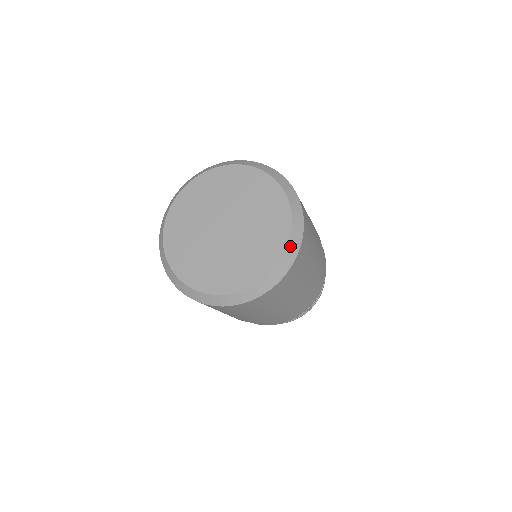
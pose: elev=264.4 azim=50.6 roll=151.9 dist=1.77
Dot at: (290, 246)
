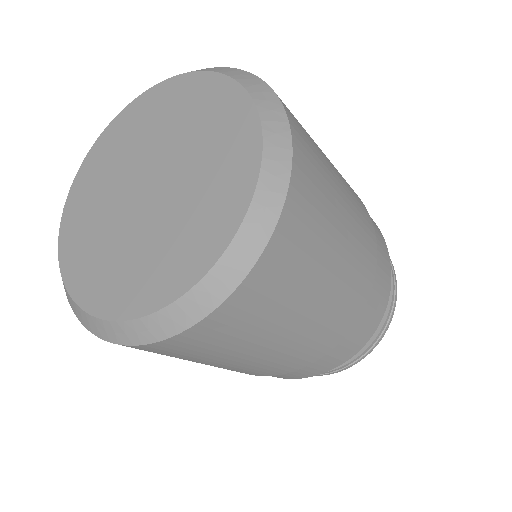
Dot at: (223, 264)
